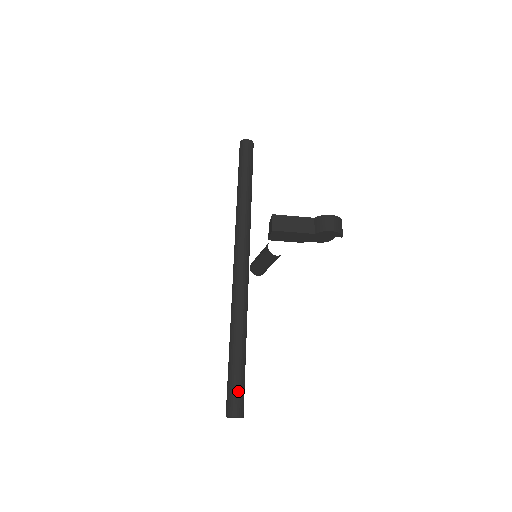
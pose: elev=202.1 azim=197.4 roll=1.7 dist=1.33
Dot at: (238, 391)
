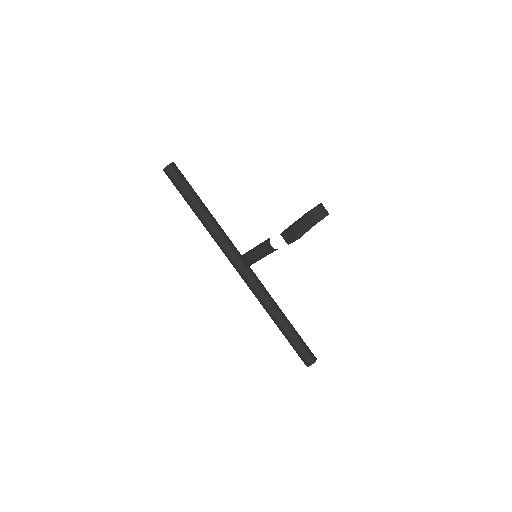
Dot at: (306, 347)
